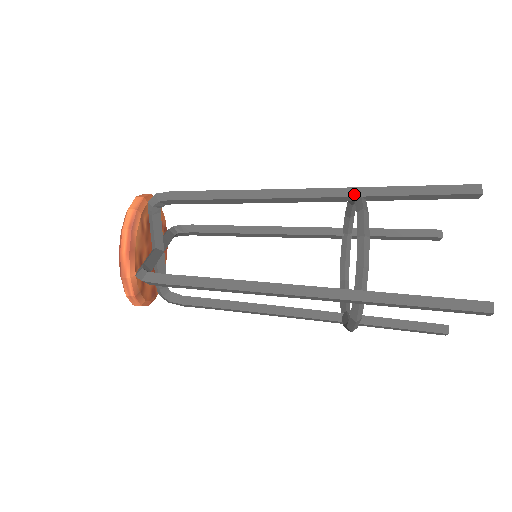
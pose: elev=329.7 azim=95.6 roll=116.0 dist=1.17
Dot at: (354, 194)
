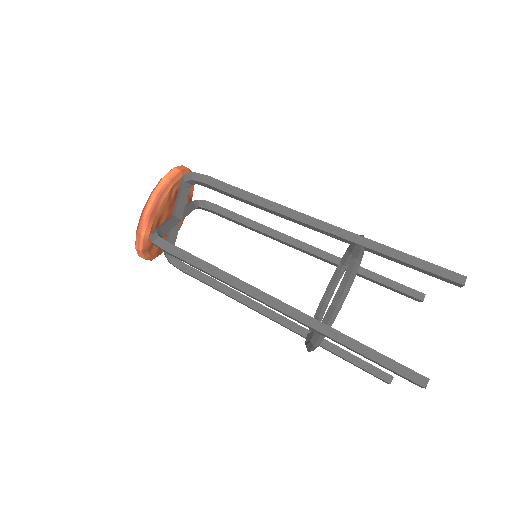
Dot at: (357, 241)
